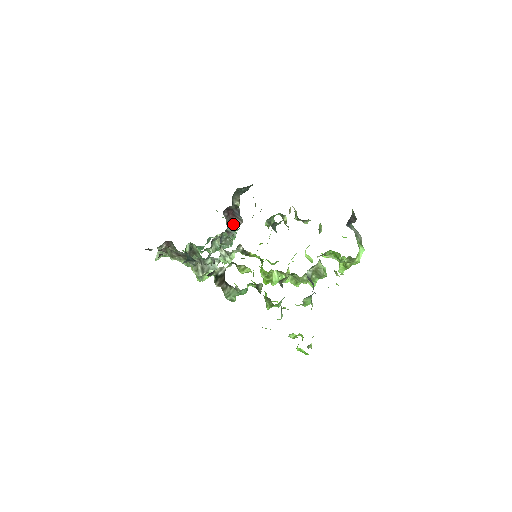
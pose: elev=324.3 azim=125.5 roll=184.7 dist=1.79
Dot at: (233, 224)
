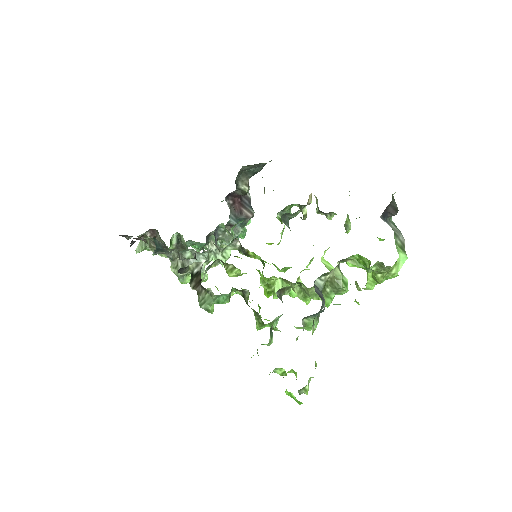
Dot at: (239, 216)
